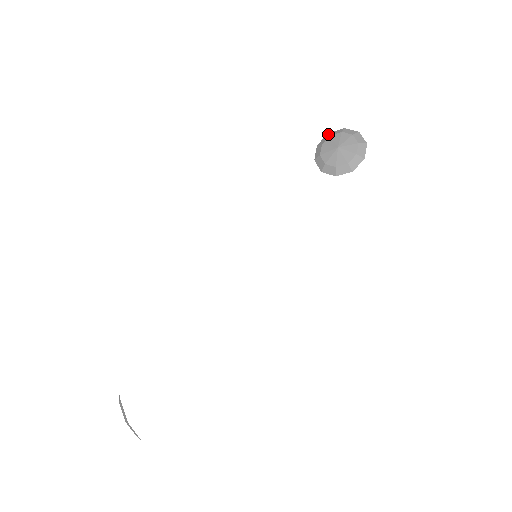
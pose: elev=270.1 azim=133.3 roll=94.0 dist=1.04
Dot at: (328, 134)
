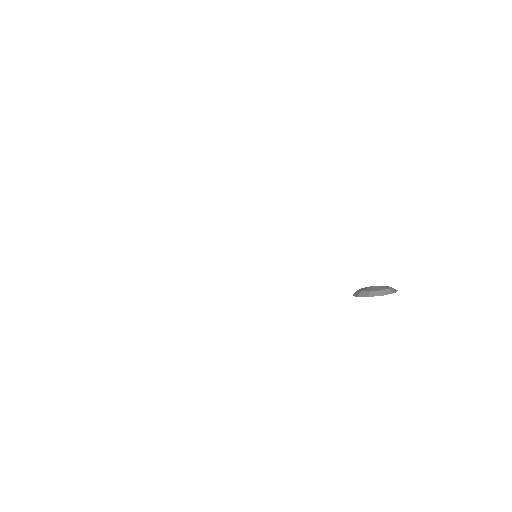
Dot at: occluded
